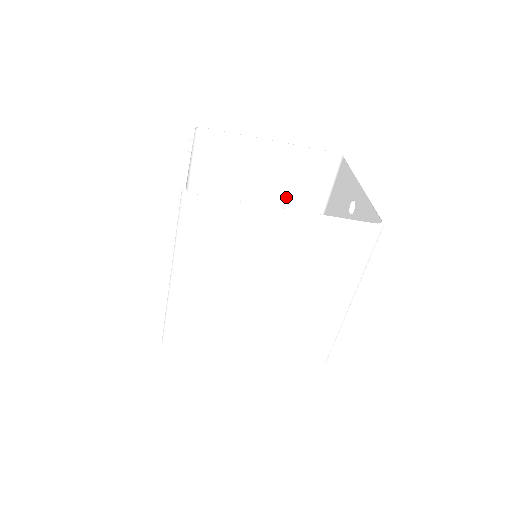
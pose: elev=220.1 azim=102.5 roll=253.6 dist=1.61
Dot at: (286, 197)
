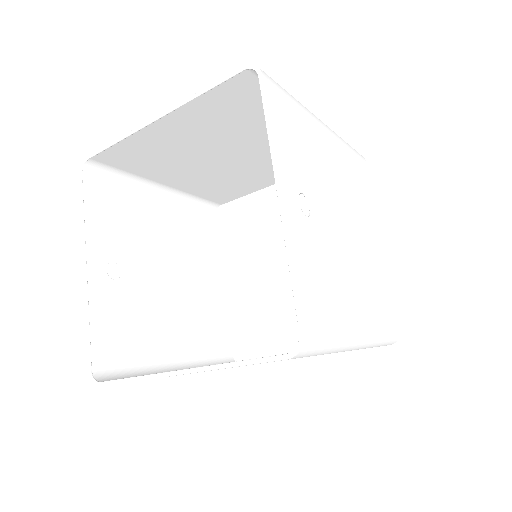
Dot at: (253, 132)
